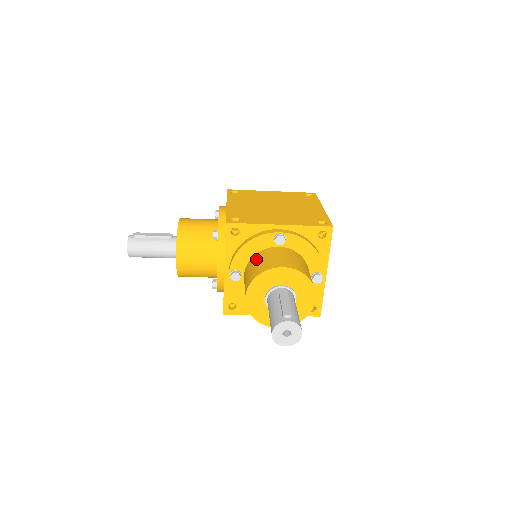
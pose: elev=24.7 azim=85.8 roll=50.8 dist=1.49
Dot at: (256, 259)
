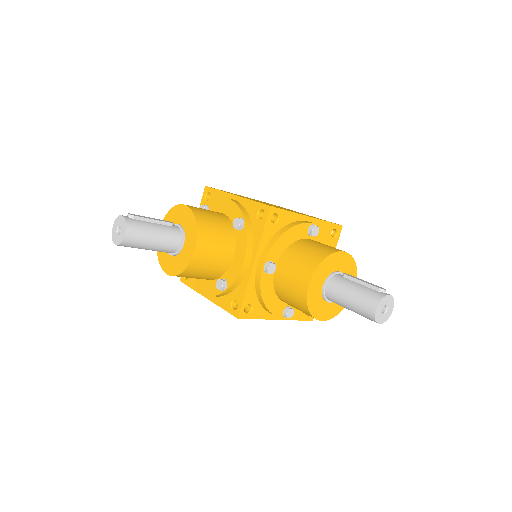
Dot at: (299, 247)
